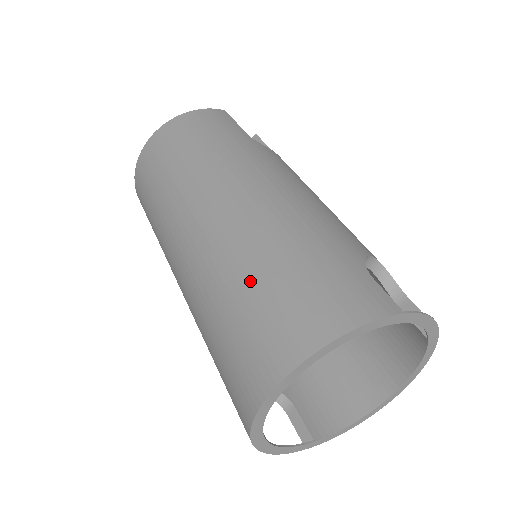
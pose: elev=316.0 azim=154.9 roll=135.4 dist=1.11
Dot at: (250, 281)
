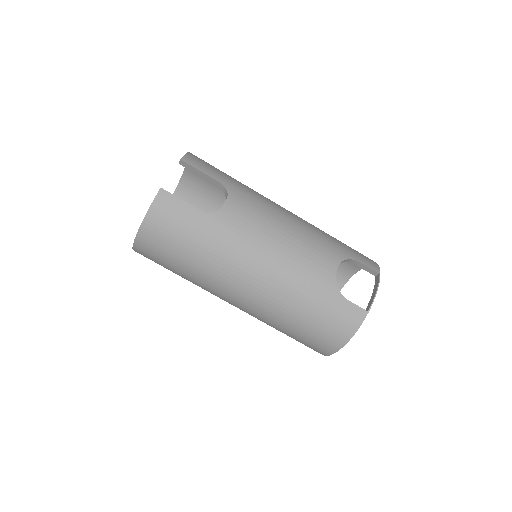
Dot at: (291, 327)
